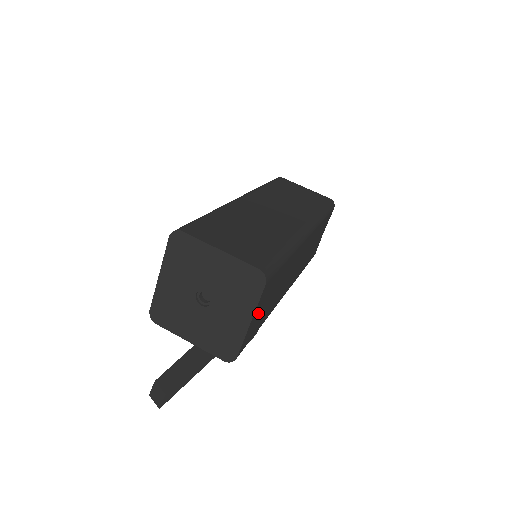
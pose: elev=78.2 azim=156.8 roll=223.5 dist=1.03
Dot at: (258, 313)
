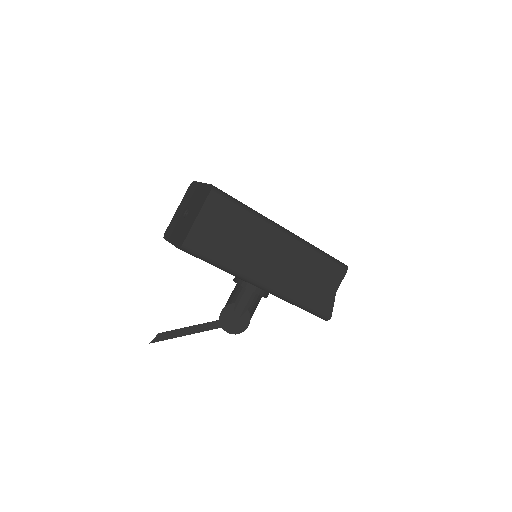
Dot at: (208, 223)
